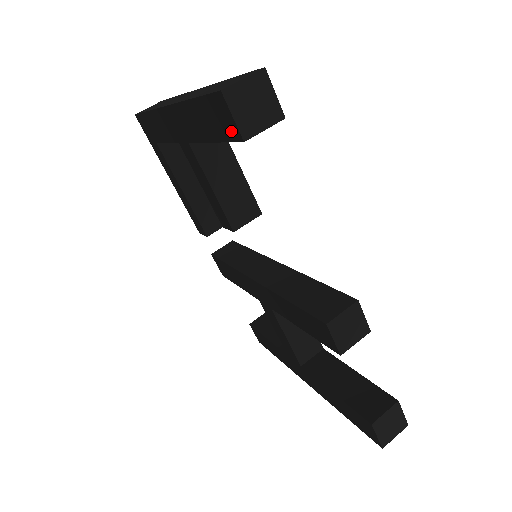
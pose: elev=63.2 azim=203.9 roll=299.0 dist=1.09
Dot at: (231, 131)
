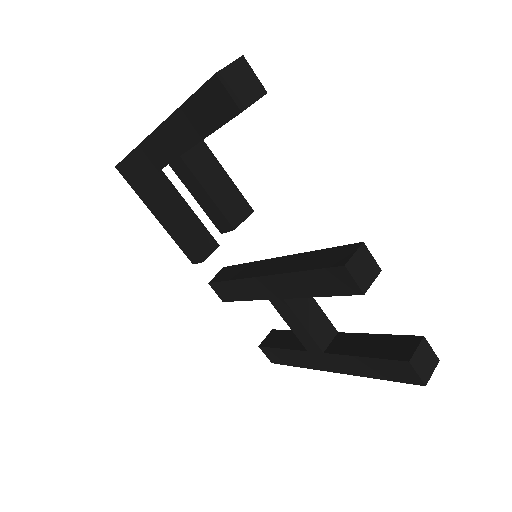
Dot at: (227, 110)
